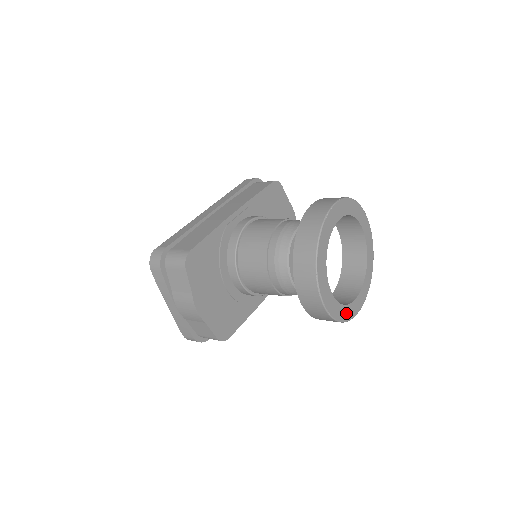
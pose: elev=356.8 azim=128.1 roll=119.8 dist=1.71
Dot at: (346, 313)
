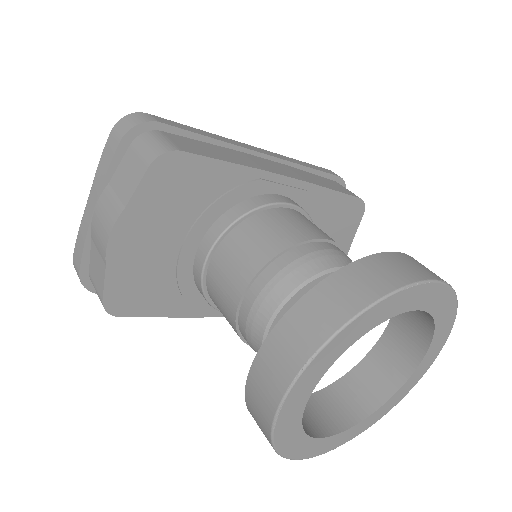
Dot at: (296, 445)
